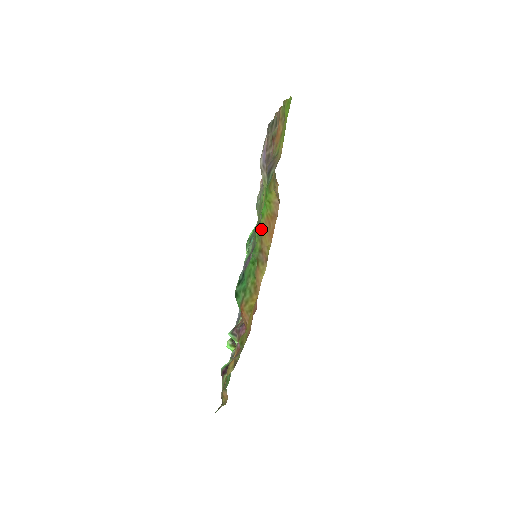
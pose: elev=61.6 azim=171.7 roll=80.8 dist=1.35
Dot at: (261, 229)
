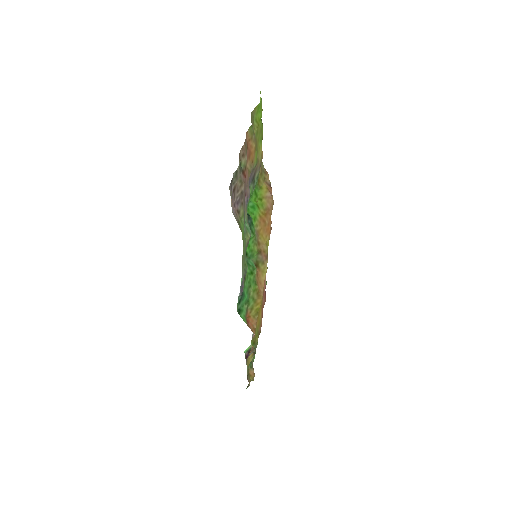
Dot at: (256, 232)
